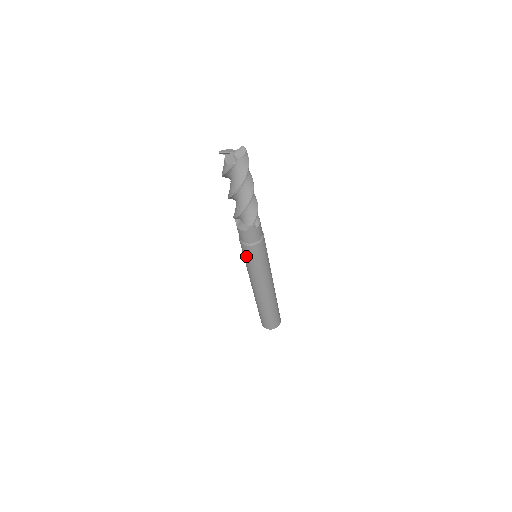
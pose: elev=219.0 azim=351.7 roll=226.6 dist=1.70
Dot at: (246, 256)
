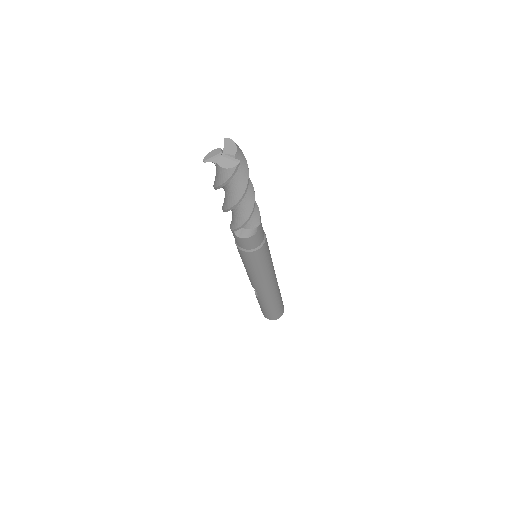
Dot at: (254, 263)
